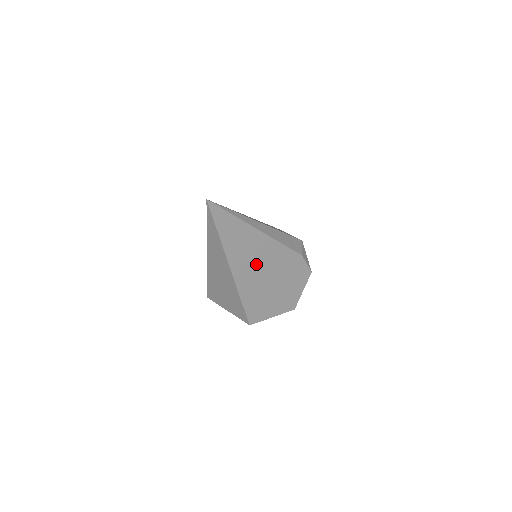
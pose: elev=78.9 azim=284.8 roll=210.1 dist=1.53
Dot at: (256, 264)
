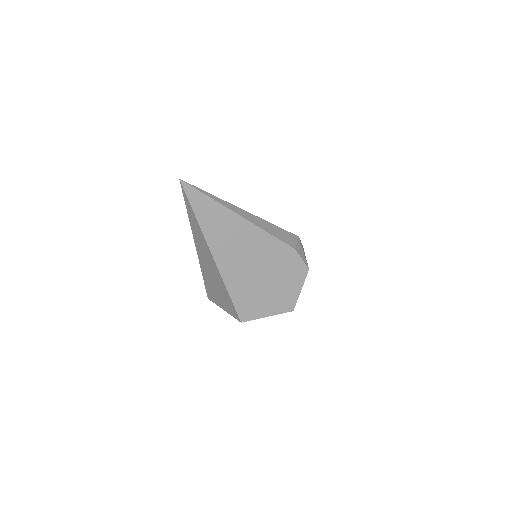
Dot at: (241, 253)
